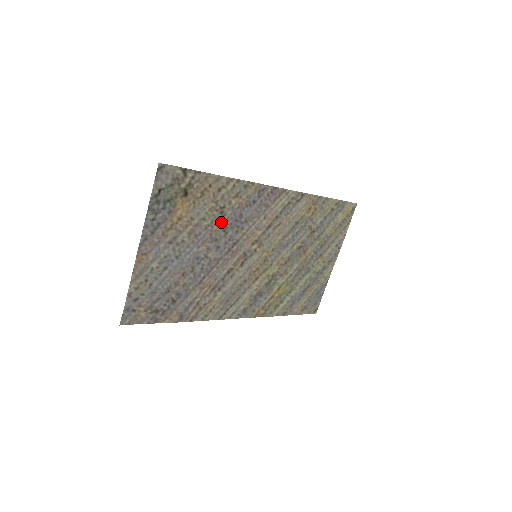
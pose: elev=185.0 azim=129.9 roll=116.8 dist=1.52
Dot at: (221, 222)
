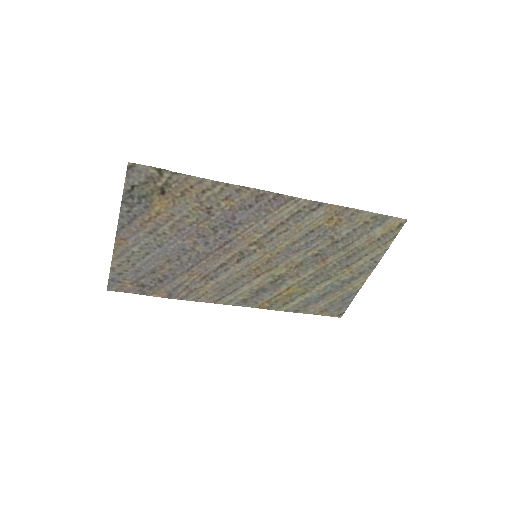
Dot at: (209, 221)
